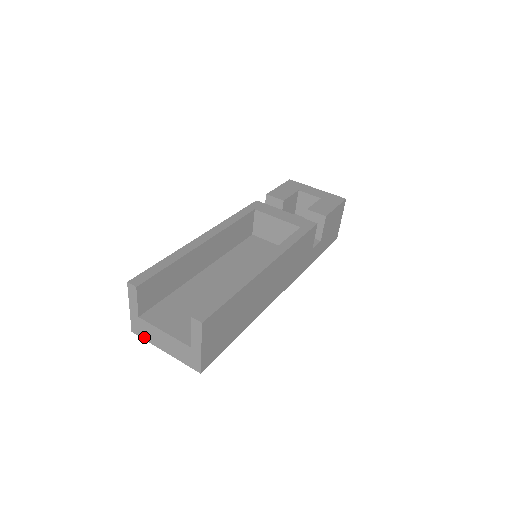
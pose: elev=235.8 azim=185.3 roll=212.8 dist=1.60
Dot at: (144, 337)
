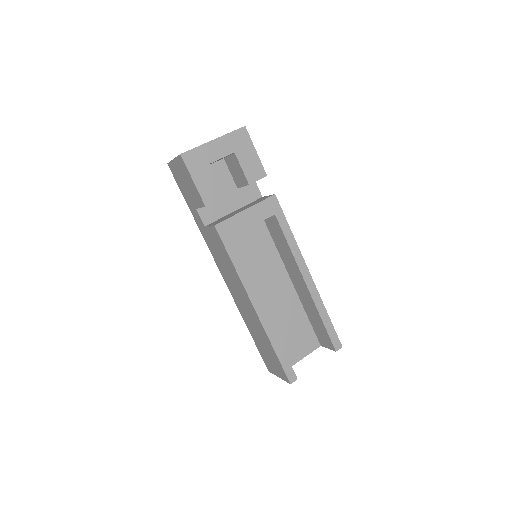
Dot at: occluded
